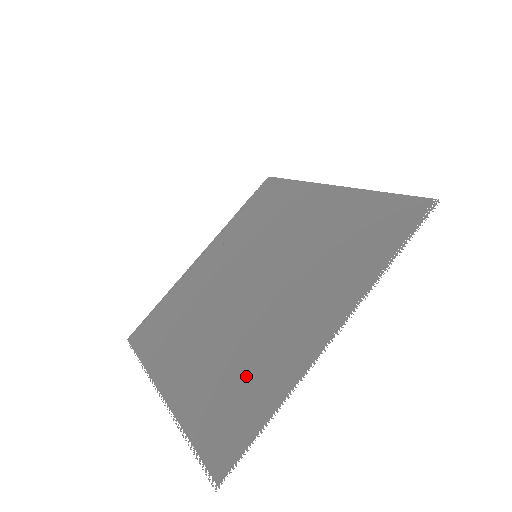
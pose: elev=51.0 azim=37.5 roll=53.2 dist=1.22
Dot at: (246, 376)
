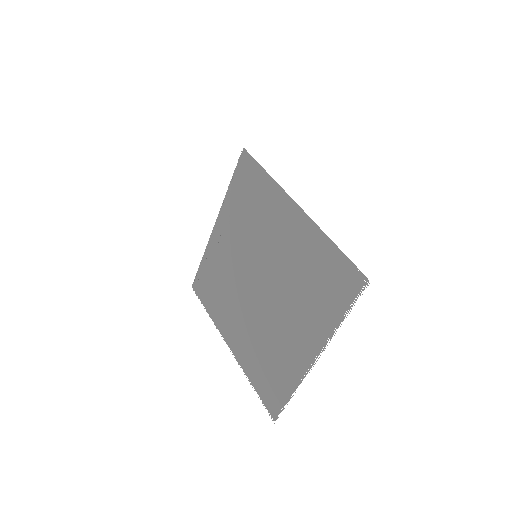
Dot at: (273, 363)
